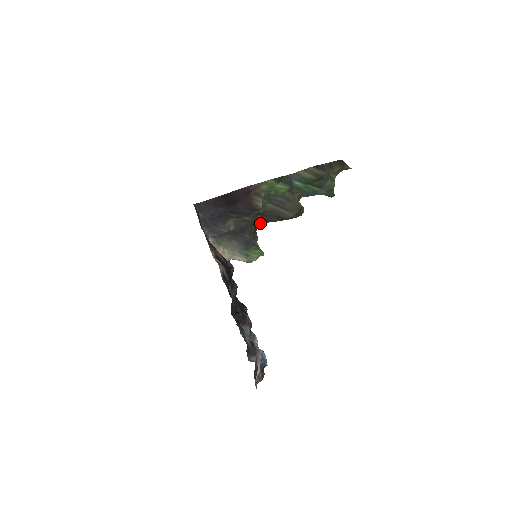
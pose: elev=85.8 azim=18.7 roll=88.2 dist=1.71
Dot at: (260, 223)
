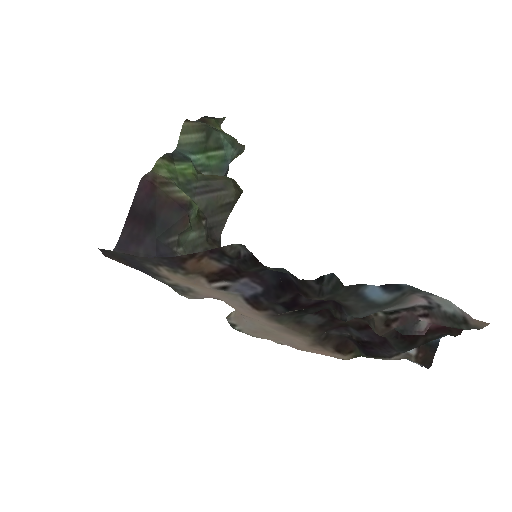
Dot at: (217, 240)
